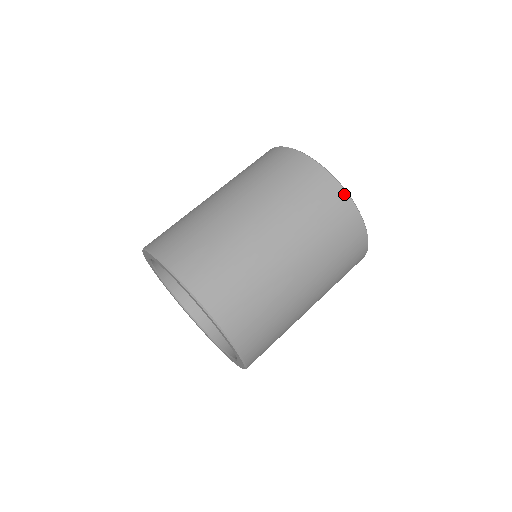
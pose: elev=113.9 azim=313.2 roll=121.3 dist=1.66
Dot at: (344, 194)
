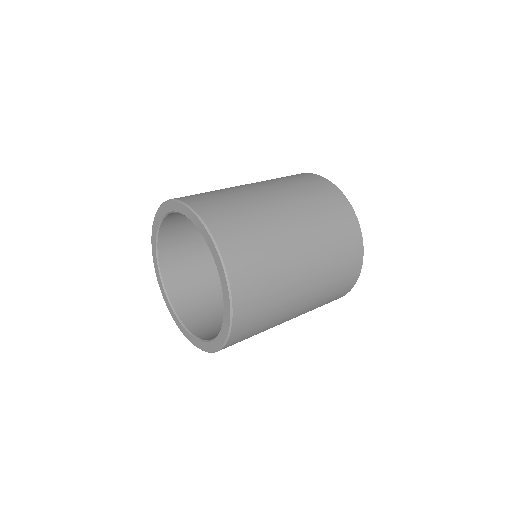
Dot at: (315, 175)
